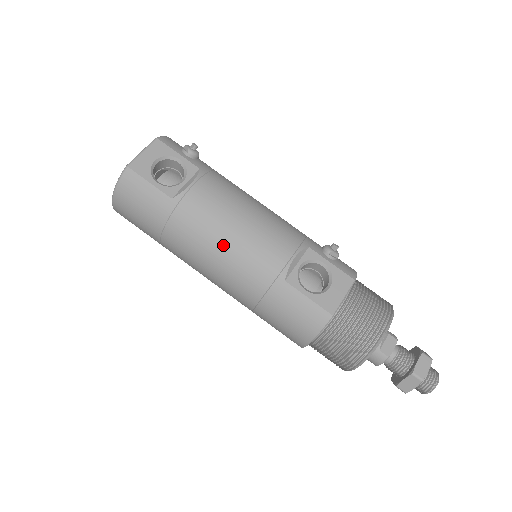
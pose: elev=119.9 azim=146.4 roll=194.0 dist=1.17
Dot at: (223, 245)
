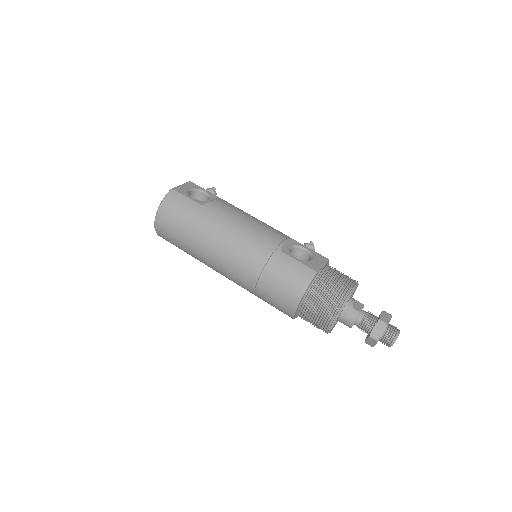
Dot at: (237, 231)
